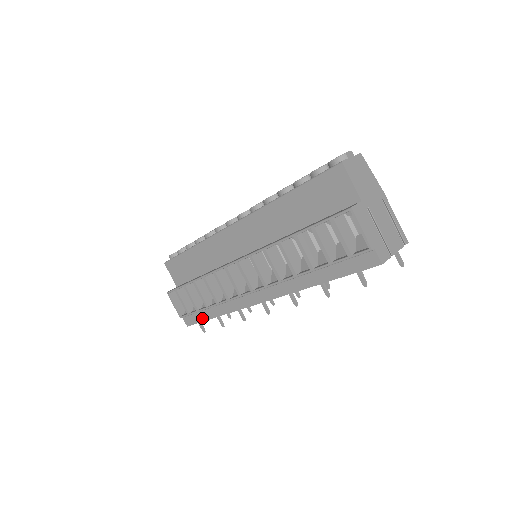
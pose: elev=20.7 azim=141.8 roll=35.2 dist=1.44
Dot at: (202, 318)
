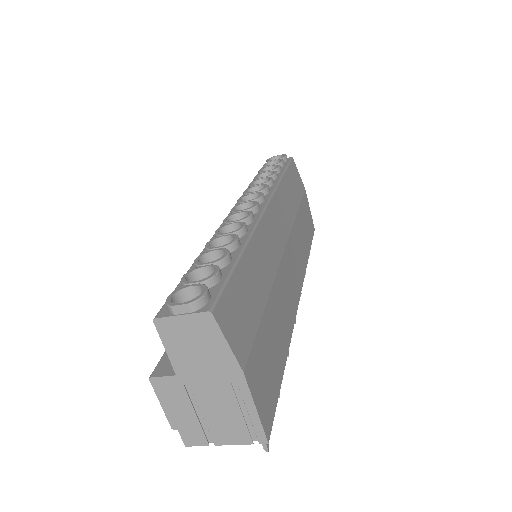
Dot at: occluded
